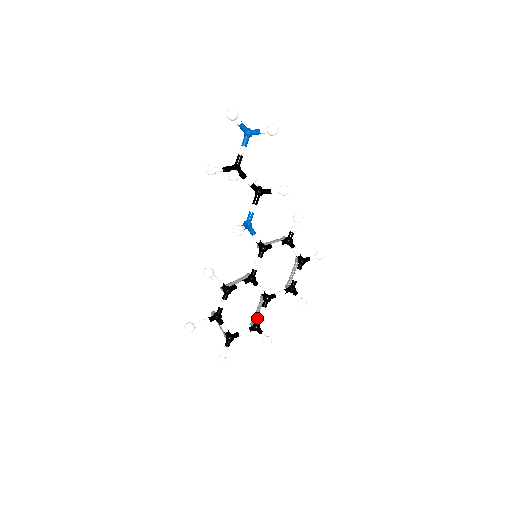
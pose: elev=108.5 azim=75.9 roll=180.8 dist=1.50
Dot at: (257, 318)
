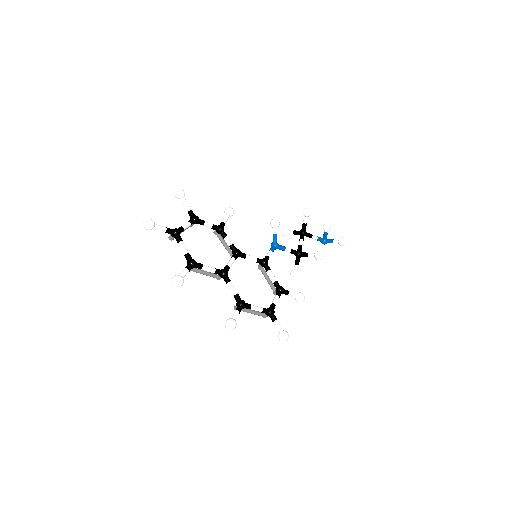
Dot at: (201, 264)
